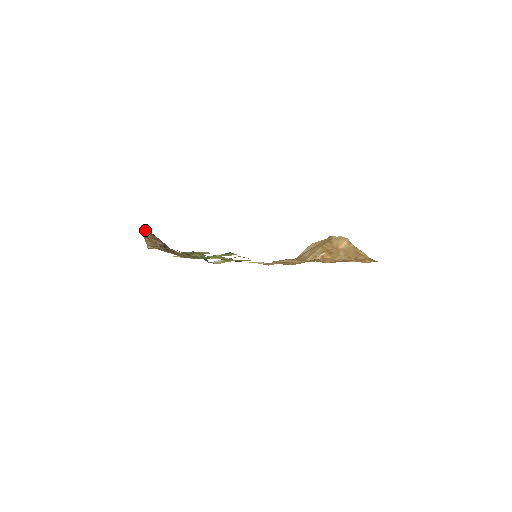
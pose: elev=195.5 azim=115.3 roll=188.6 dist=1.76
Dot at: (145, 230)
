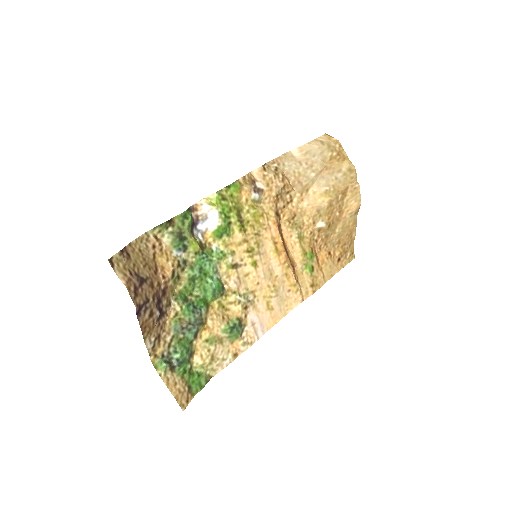
Dot at: (140, 309)
